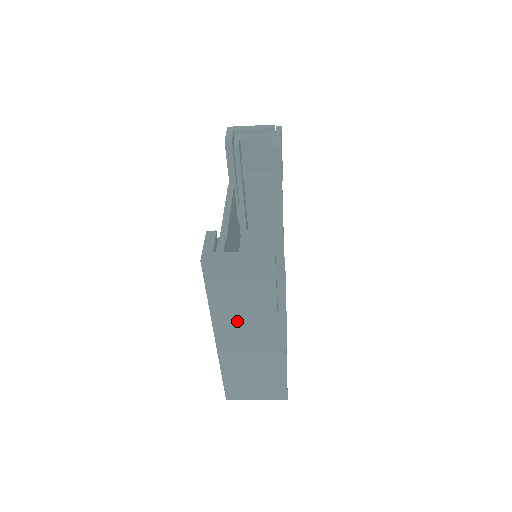
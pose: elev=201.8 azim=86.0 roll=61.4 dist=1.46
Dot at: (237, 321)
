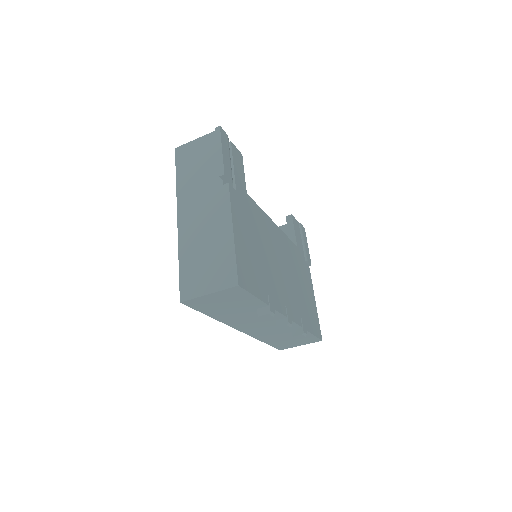
Dot at: (194, 192)
